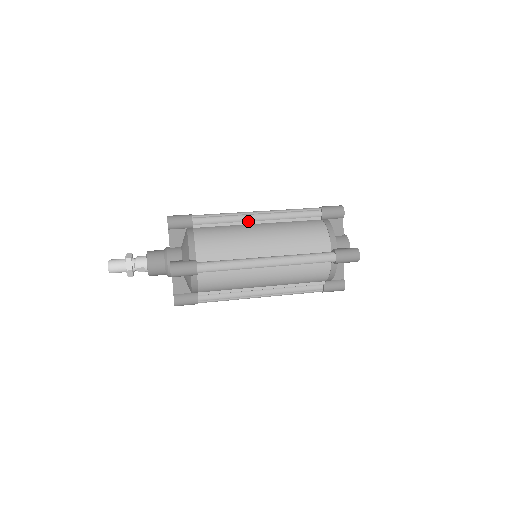
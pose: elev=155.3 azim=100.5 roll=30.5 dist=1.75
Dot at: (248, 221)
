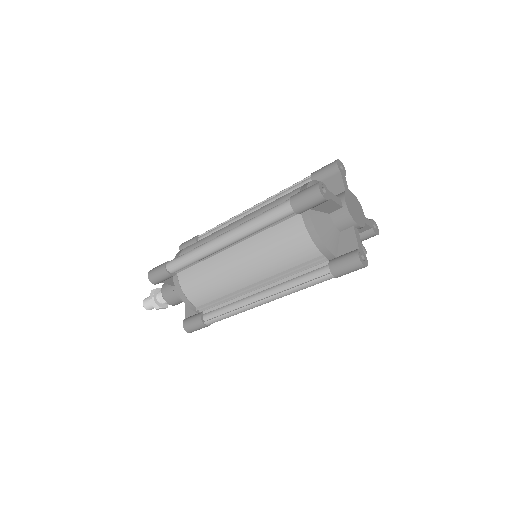
Dot at: occluded
